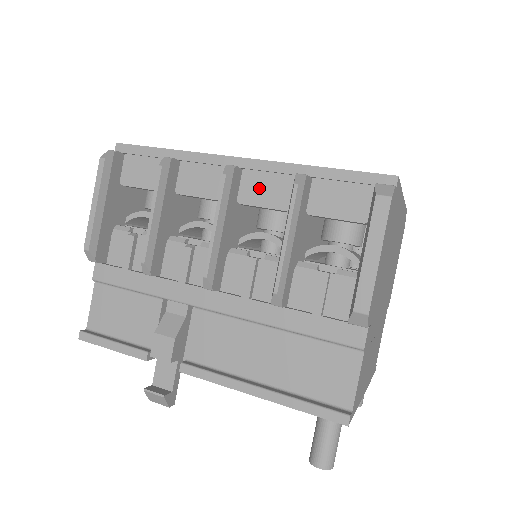
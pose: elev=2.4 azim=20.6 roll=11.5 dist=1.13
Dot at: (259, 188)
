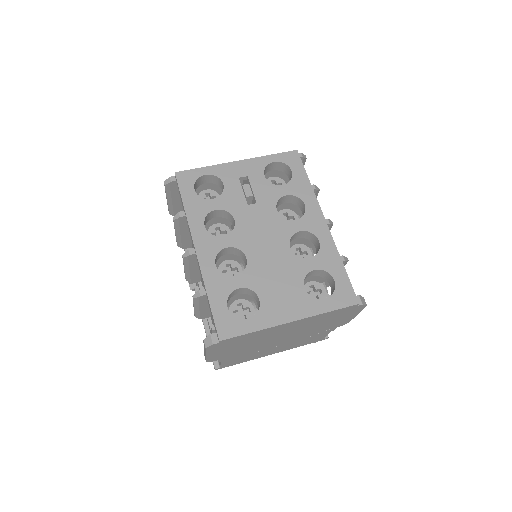
Dot at: occluded
